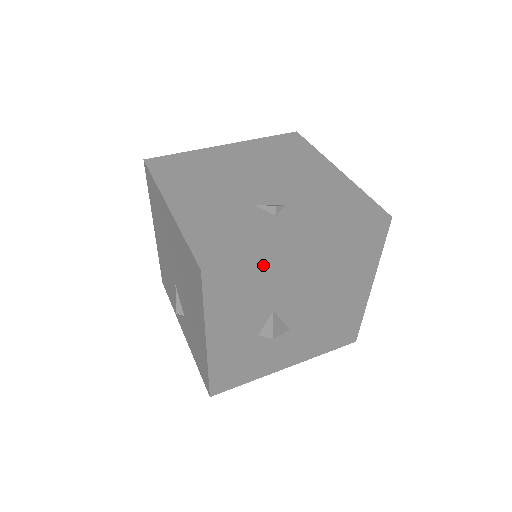
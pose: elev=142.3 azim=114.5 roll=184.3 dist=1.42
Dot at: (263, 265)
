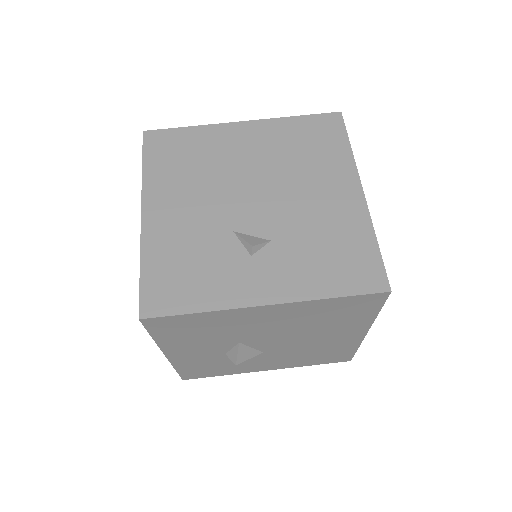
Dot at: (216, 318)
